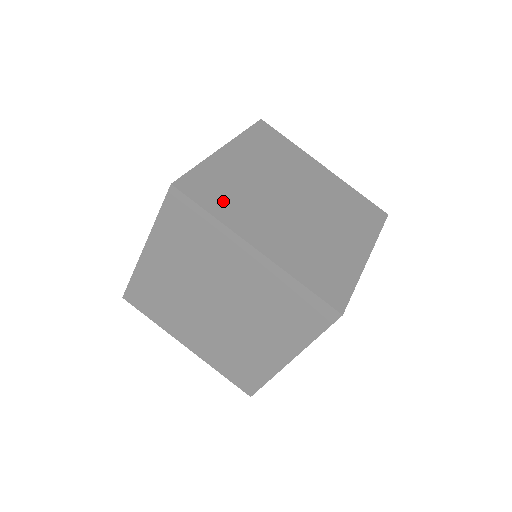
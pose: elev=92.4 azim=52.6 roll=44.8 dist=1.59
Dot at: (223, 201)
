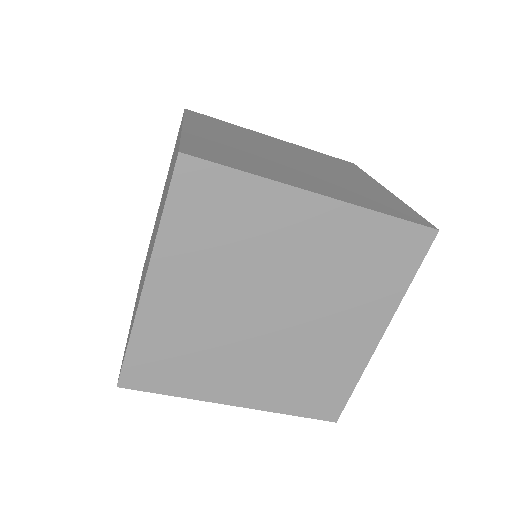
Dot at: (179, 372)
